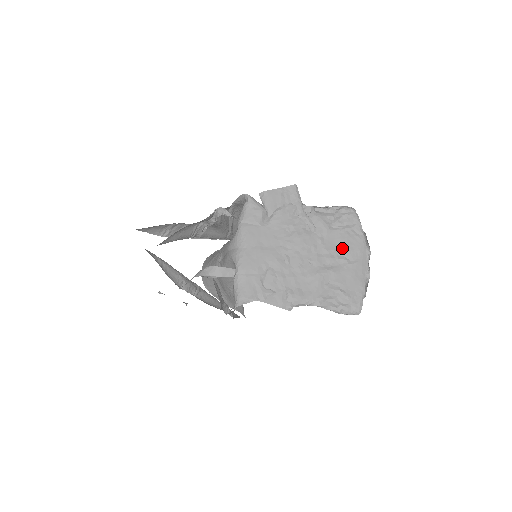
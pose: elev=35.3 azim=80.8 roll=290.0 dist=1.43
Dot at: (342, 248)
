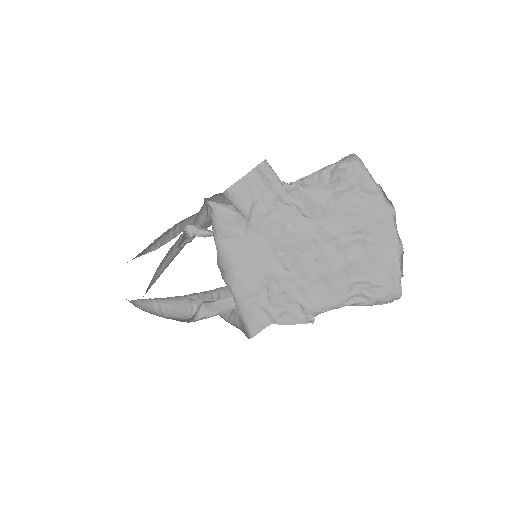
Dot at: (354, 224)
